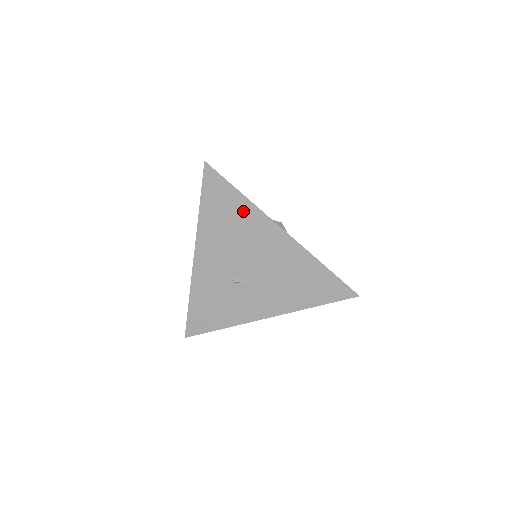
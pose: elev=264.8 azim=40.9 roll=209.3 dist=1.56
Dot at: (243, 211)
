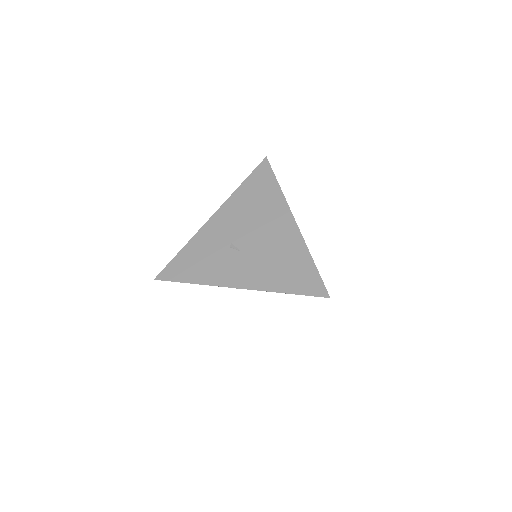
Dot at: (272, 197)
